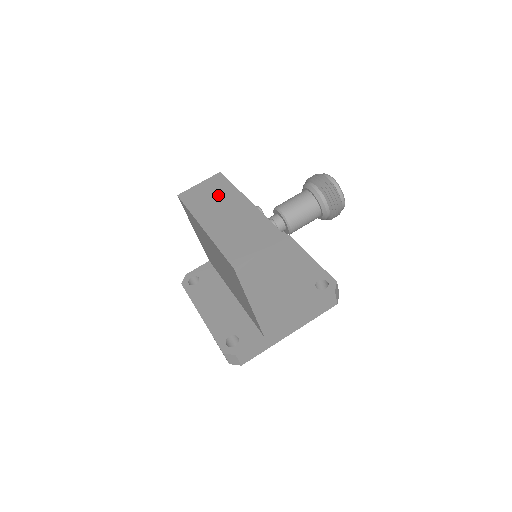
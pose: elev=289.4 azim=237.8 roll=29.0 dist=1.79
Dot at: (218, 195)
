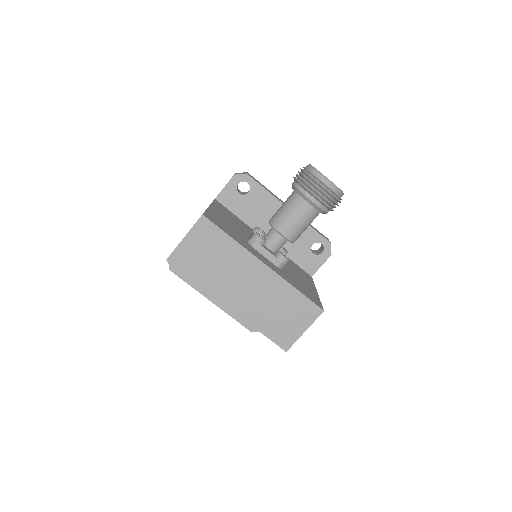
Dot at: (221, 258)
